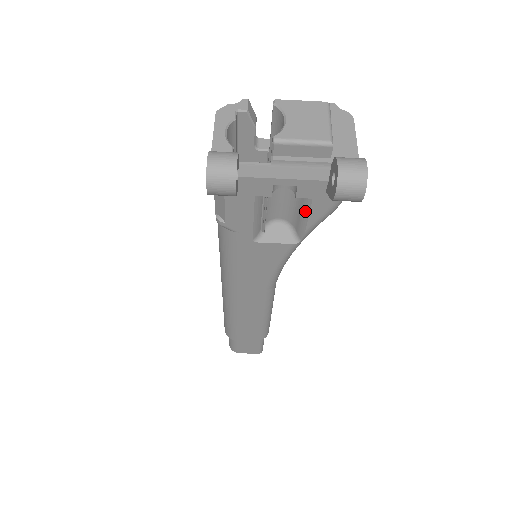
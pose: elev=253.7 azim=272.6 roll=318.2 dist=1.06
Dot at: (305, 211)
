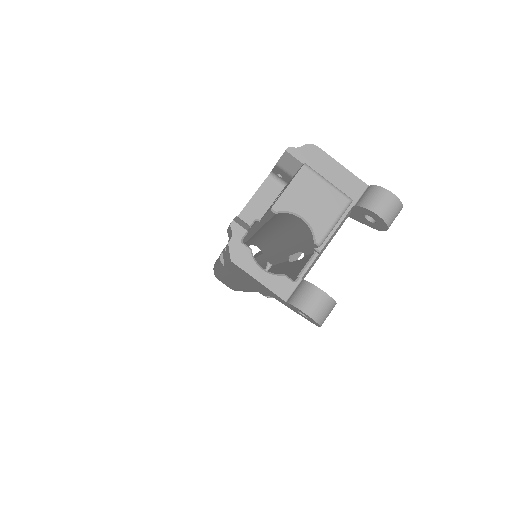
Dot at: occluded
